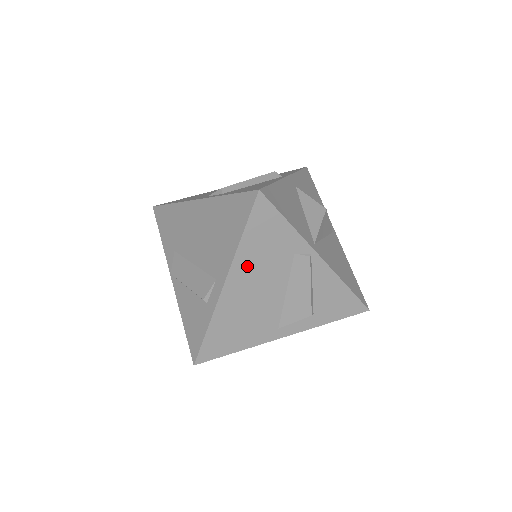
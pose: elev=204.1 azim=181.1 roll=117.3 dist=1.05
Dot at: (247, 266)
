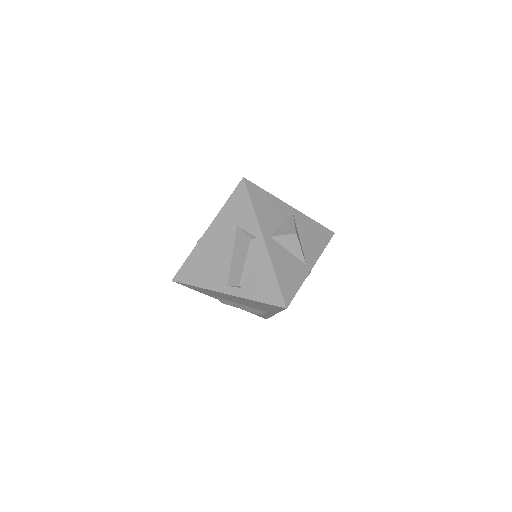
Dot at: occluded
